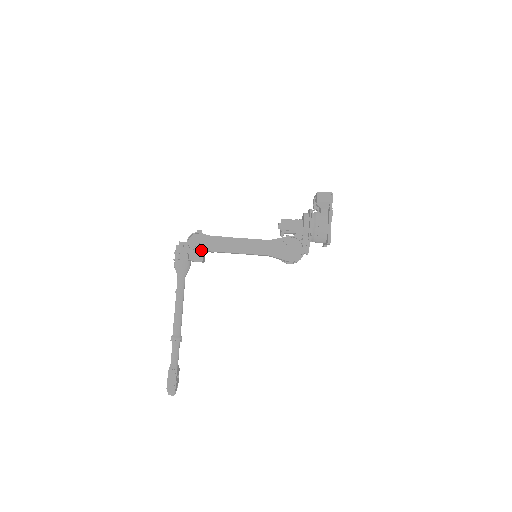
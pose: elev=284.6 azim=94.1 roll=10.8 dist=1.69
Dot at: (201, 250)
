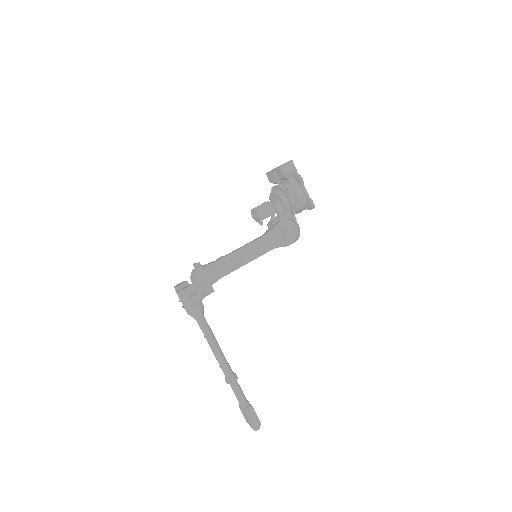
Dot at: (213, 282)
